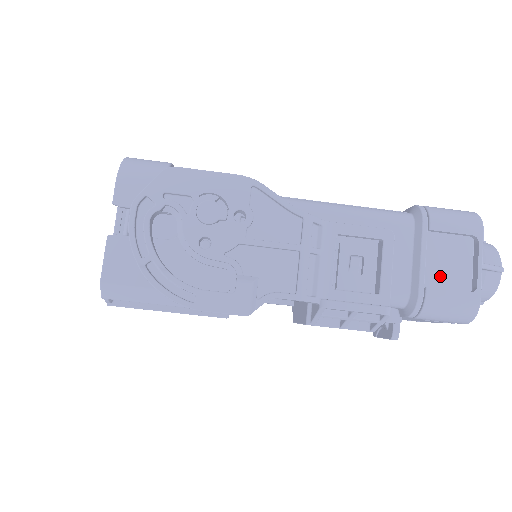
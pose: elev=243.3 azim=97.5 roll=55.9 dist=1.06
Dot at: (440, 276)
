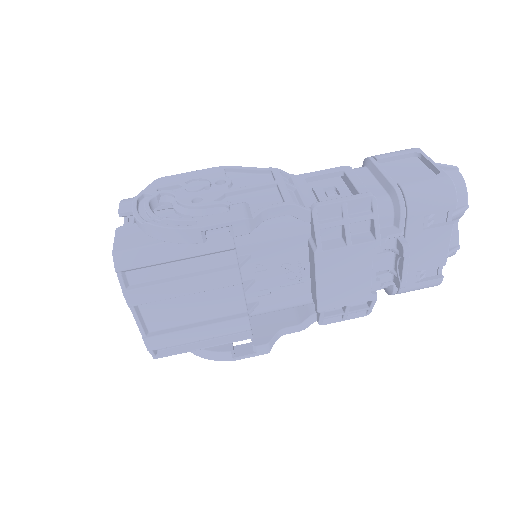
Dot at: (406, 179)
